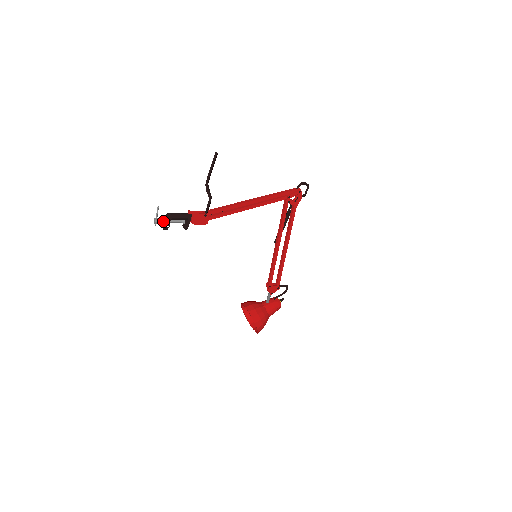
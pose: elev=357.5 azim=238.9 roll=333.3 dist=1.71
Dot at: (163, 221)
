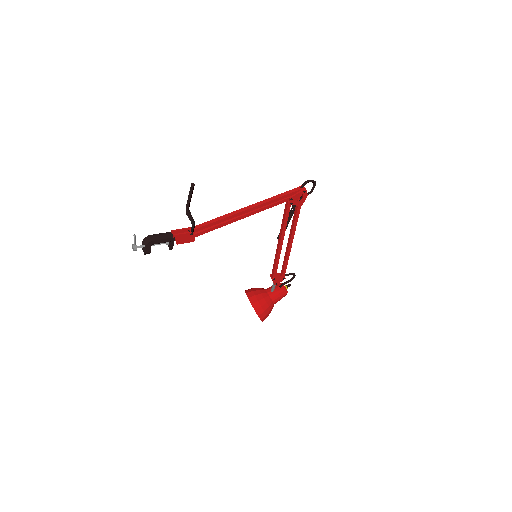
Dot at: (143, 247)
